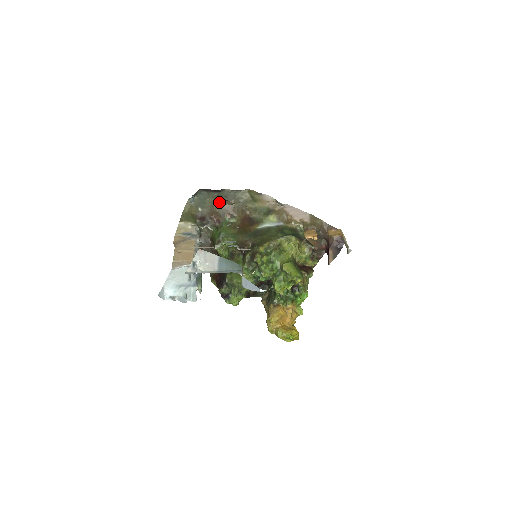
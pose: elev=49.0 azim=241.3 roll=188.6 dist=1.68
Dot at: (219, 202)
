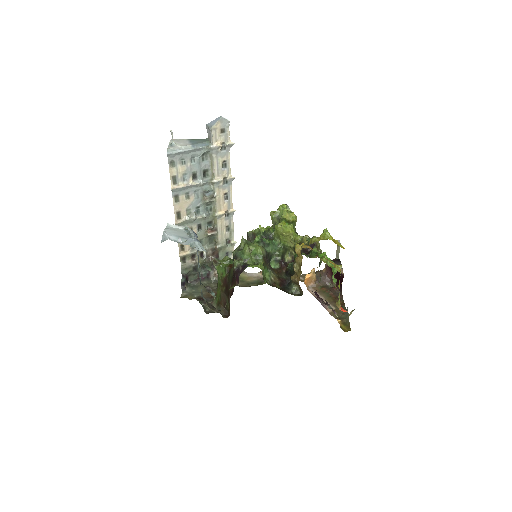
Dot at: (211, 288)
